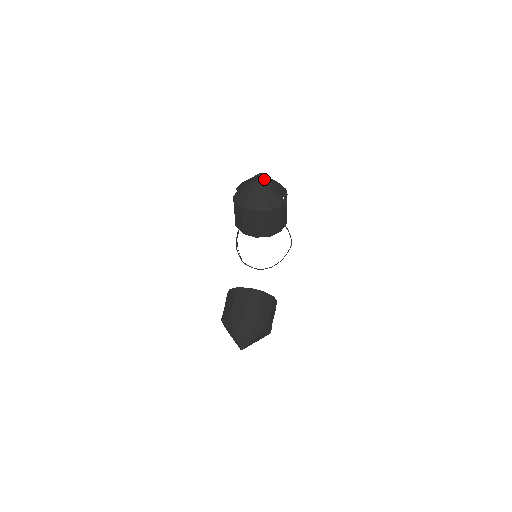
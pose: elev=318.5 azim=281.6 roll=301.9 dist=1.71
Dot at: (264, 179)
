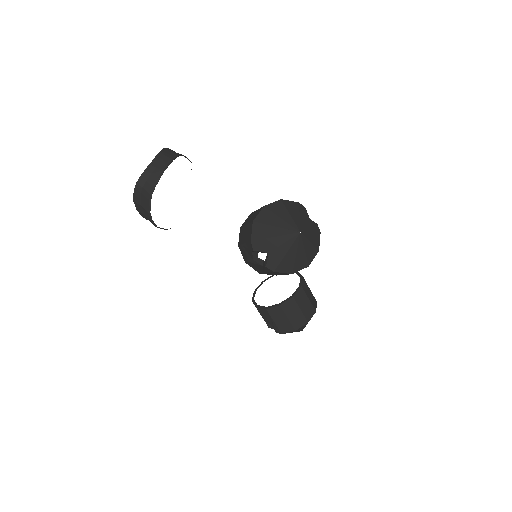
Dot at: (304, 233)
